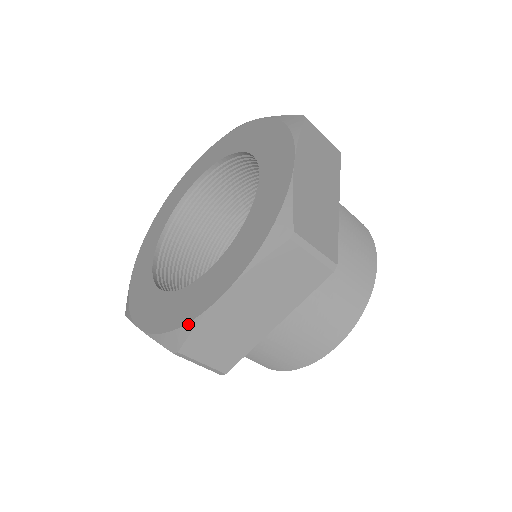
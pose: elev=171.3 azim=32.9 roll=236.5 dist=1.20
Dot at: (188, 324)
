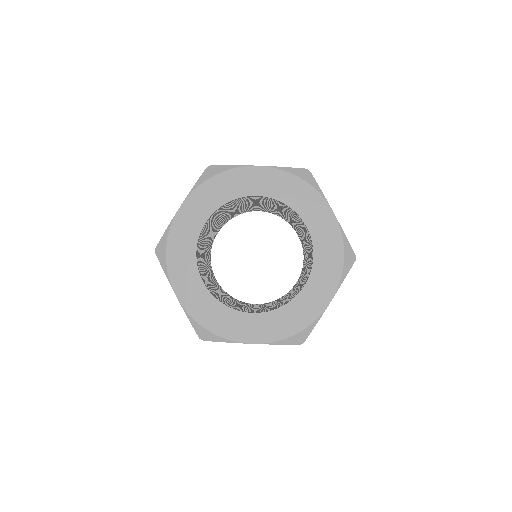
Dot at: (310, 326)
